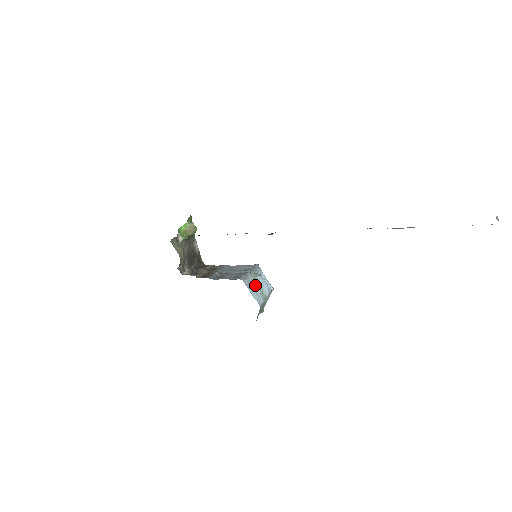
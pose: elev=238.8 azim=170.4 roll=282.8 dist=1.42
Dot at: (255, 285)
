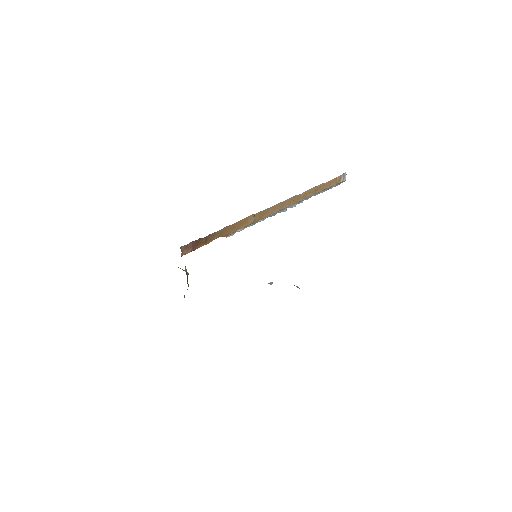
Dot at: occluded
